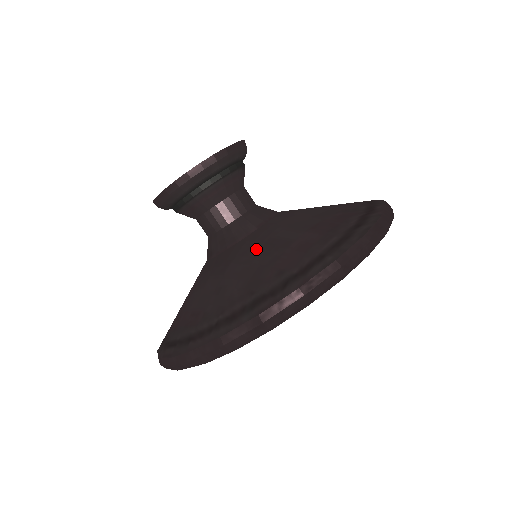
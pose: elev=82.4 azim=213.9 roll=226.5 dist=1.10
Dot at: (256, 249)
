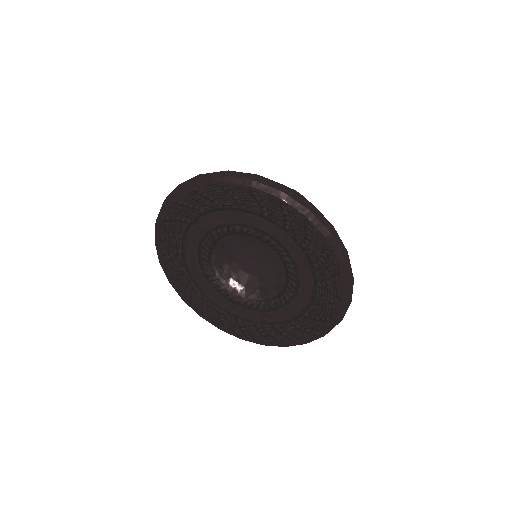
Dot at: occluded
